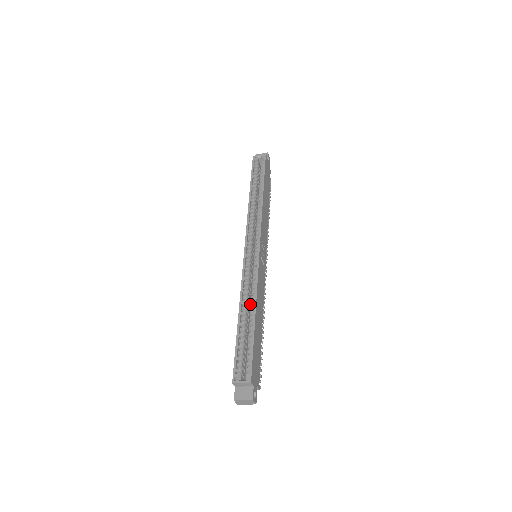
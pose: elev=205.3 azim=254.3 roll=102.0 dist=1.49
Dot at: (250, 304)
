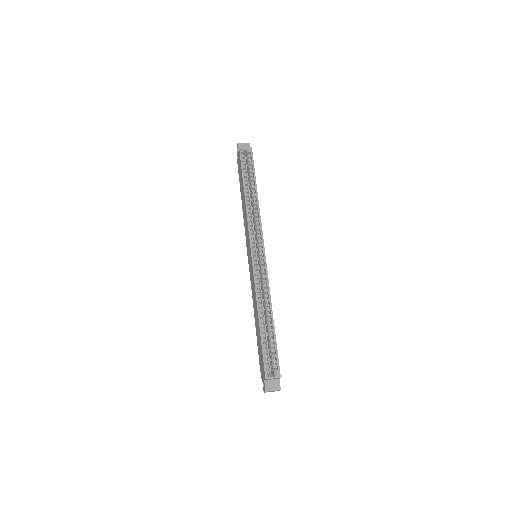
Dot at: occluded
